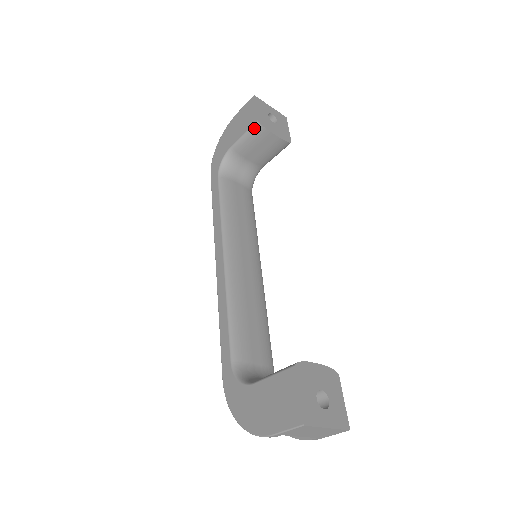
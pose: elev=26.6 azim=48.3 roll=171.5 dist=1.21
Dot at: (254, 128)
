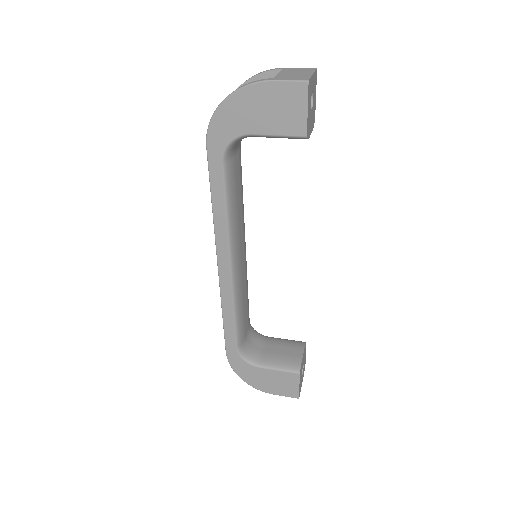
Dot at: (296, 138)
